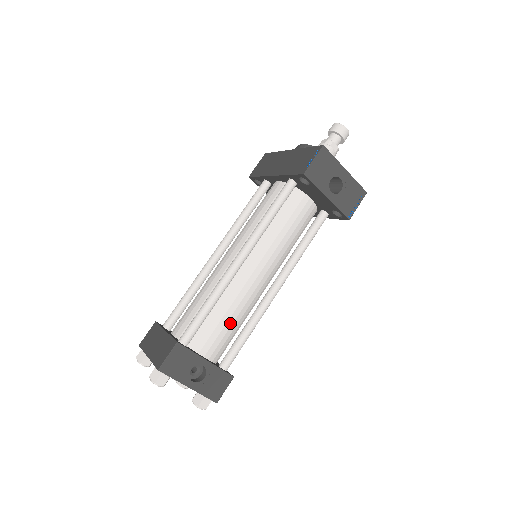
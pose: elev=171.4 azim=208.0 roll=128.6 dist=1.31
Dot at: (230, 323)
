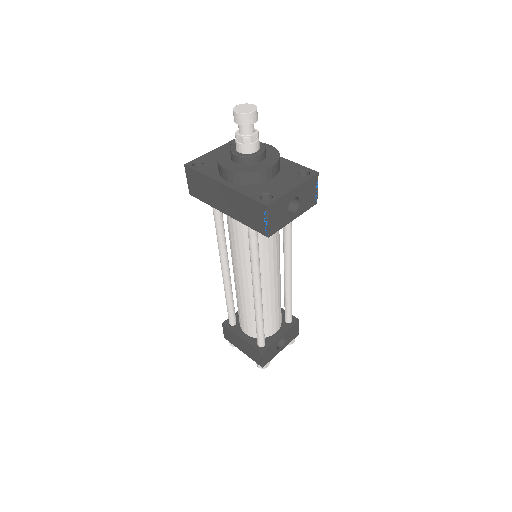
Dot at: (277, 309)
